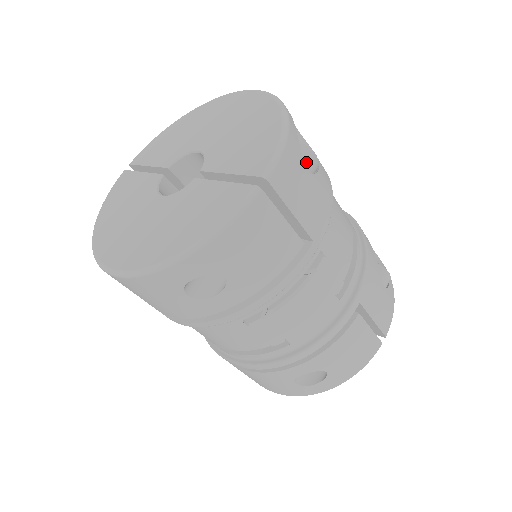
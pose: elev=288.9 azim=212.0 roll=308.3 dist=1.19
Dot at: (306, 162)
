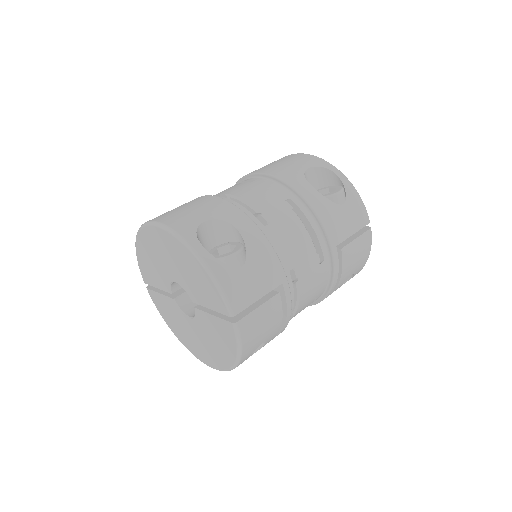
Dot at: (237, 265)
